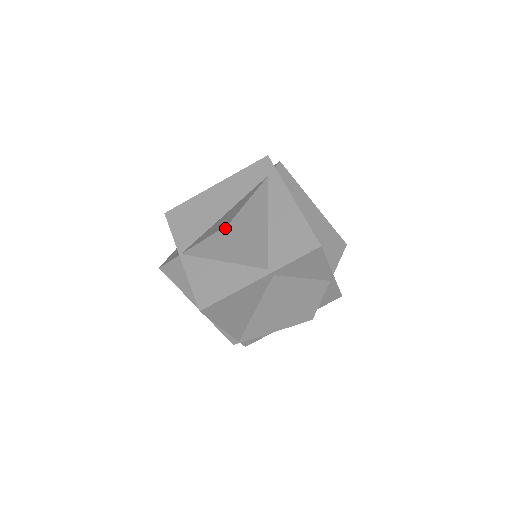
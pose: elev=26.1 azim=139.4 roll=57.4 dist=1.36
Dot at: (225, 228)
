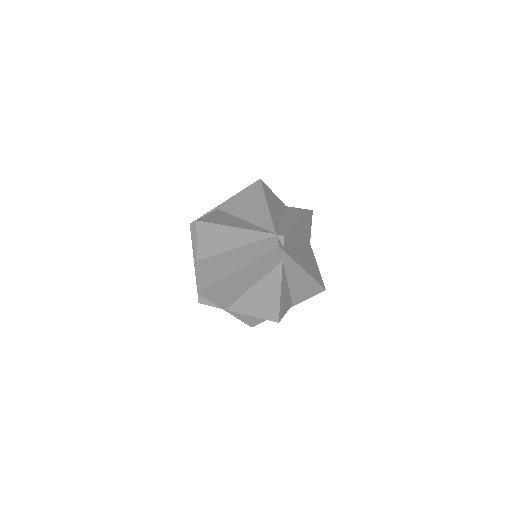
Dot at: (275, 321)
